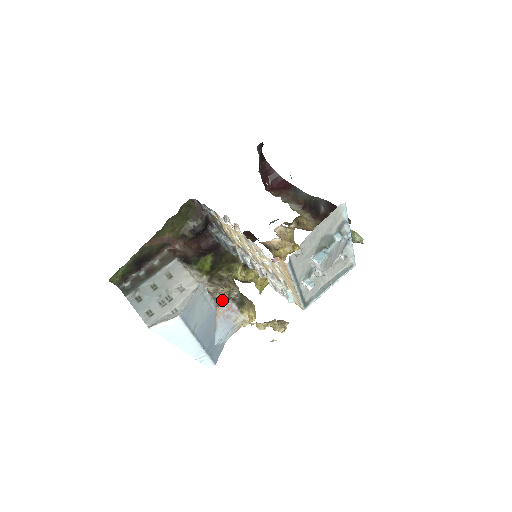
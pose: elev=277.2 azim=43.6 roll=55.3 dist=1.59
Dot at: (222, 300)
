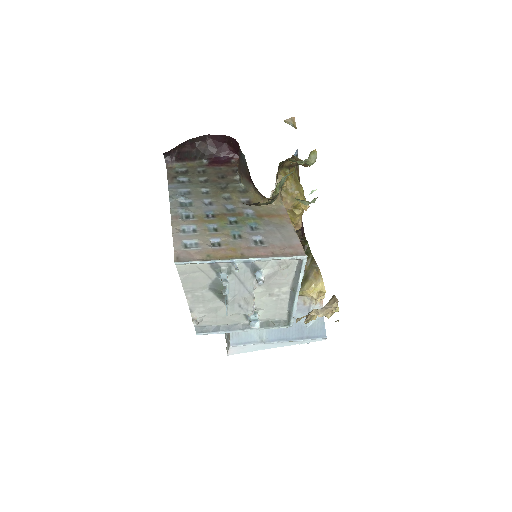
Dot at: occluded
